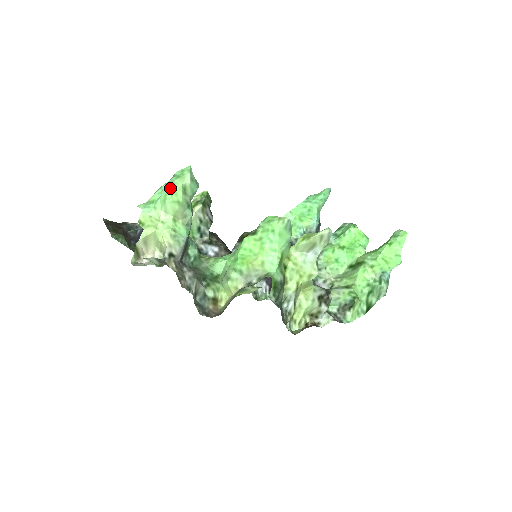
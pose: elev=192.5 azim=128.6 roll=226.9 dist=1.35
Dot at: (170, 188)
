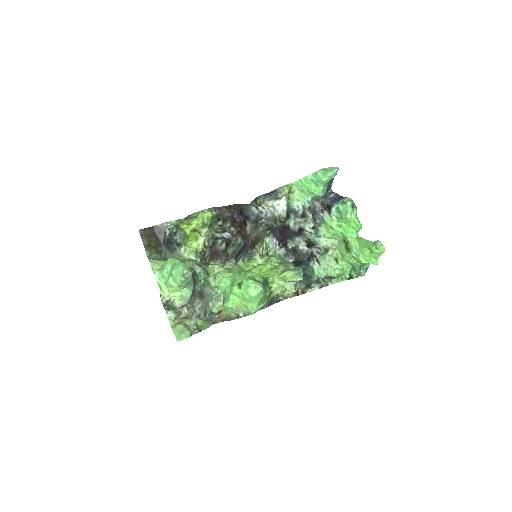
Dot at: (170, 288)
